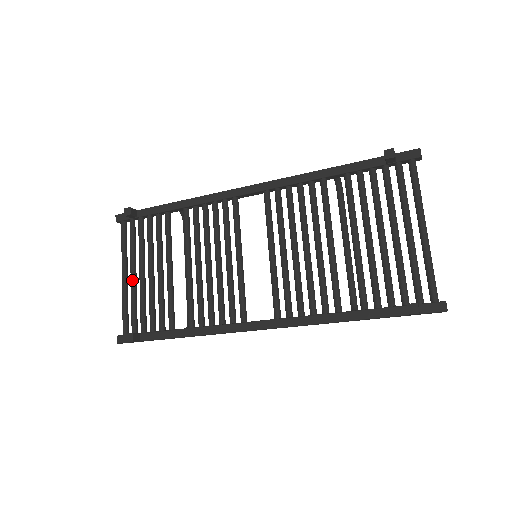
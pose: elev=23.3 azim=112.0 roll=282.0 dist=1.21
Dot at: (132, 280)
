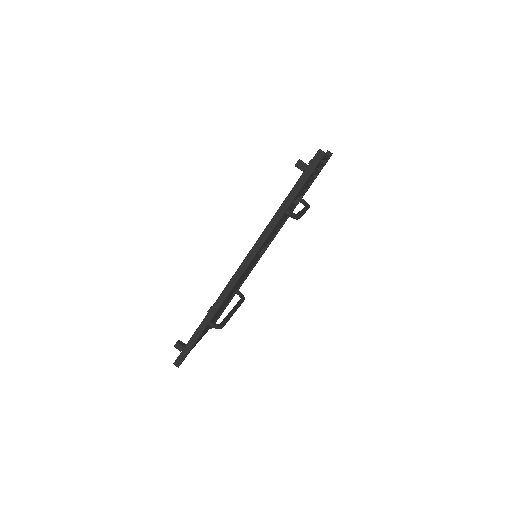
Dot at: occluded
